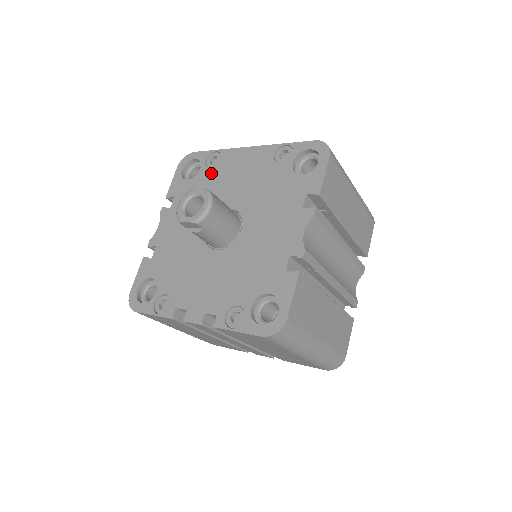
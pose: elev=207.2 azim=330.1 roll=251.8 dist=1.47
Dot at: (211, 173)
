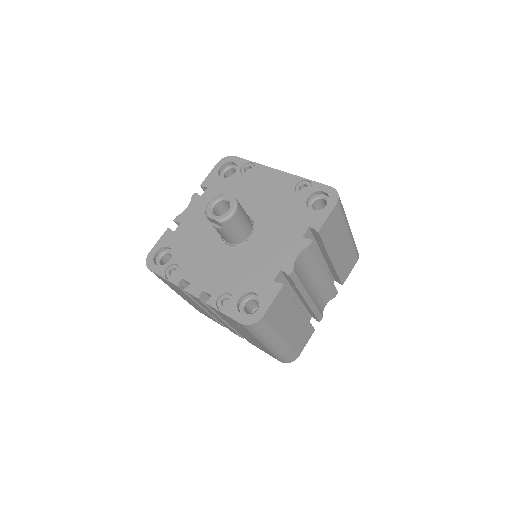
Dot at: (242, 180)
